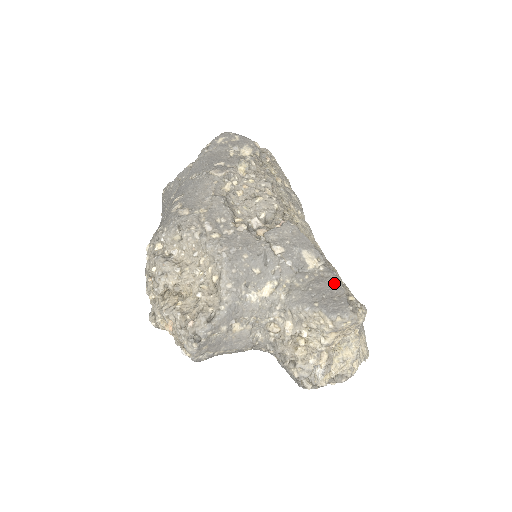
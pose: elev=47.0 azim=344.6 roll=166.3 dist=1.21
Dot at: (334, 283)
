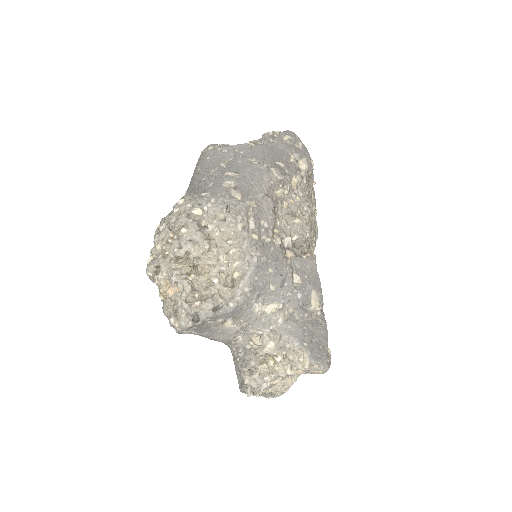
Dot at: (324, 332)
